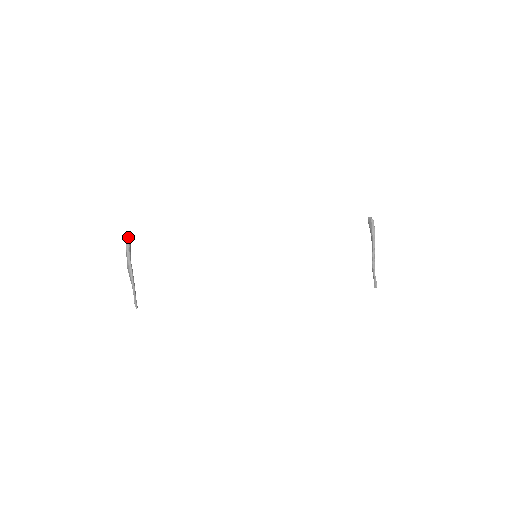
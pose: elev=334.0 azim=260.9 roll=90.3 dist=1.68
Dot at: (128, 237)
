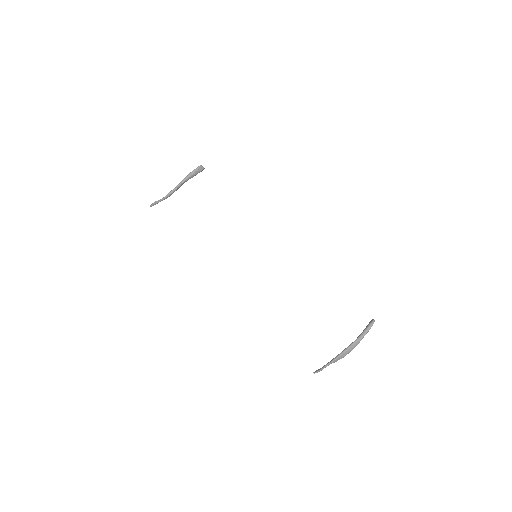
Dot at: (198, 167)
